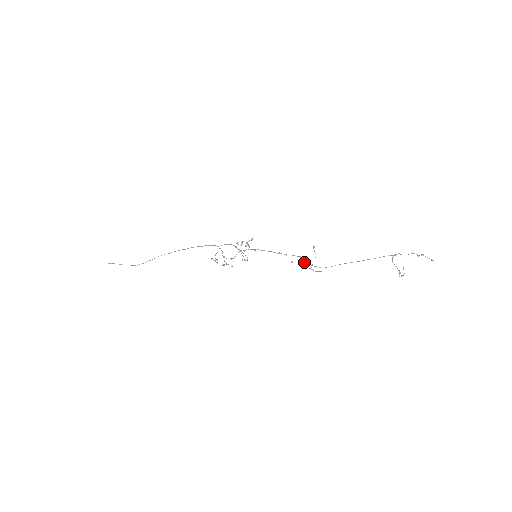
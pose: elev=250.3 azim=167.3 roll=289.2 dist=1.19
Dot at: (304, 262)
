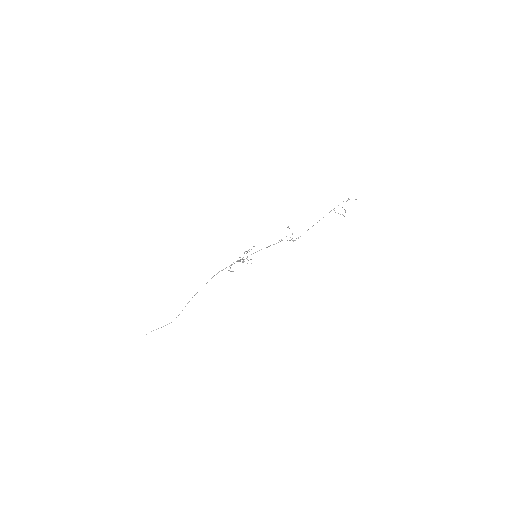
Dot at: (287, 240)
